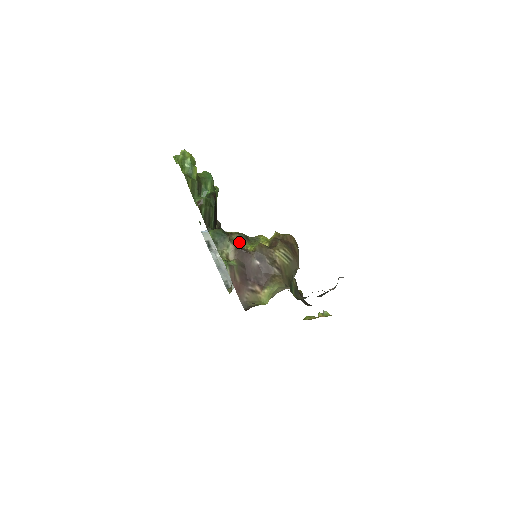
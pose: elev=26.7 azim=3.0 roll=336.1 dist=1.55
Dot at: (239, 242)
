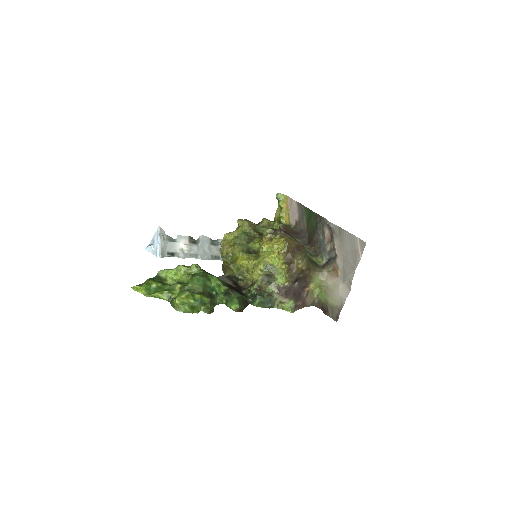
Dot at: (272, 286)
